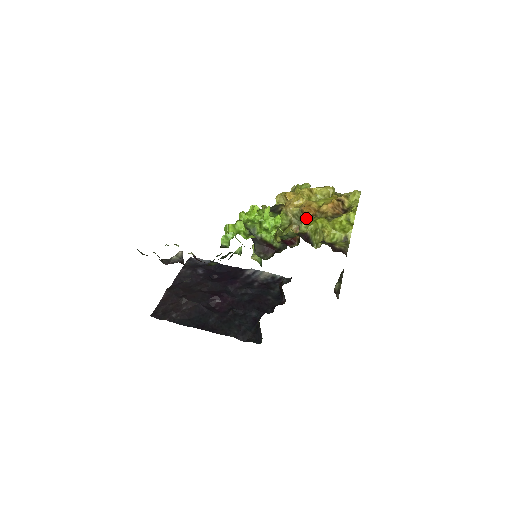
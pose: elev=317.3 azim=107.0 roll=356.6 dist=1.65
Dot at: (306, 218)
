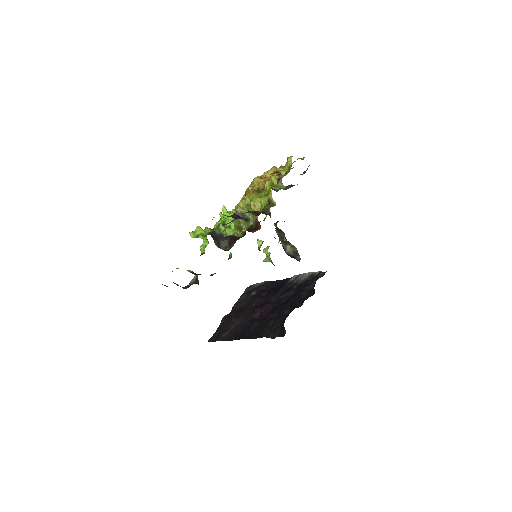
Dot at: occluded
